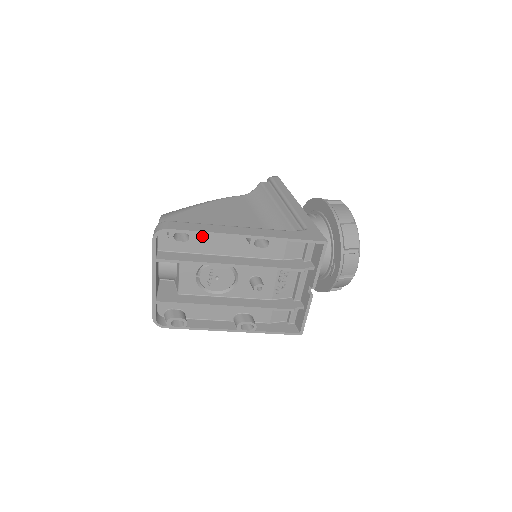
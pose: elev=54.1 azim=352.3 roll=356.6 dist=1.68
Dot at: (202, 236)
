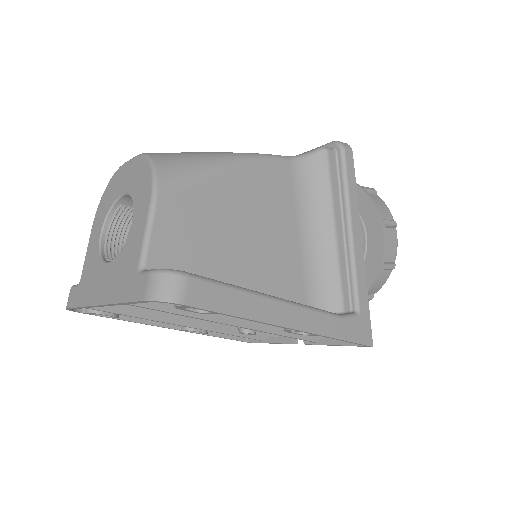
Dot at: occluded
